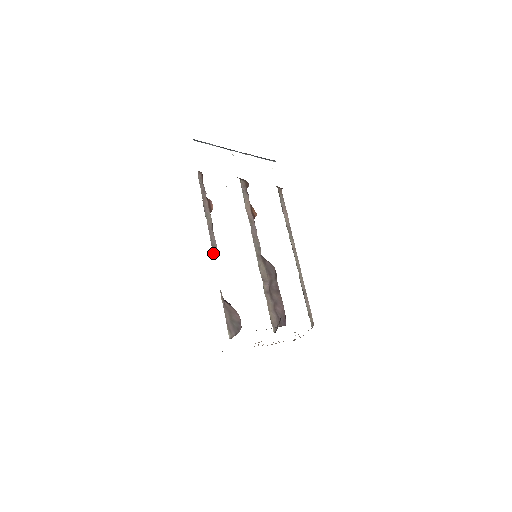
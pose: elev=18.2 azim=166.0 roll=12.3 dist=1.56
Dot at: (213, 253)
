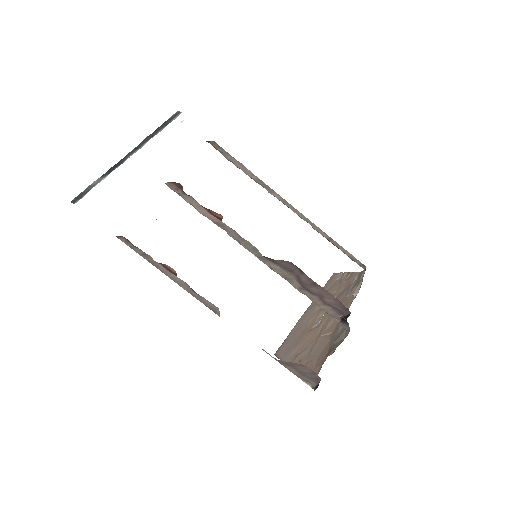
Dot at: occluded
